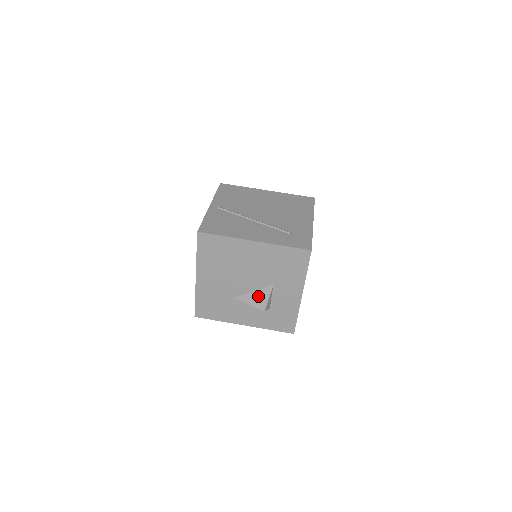
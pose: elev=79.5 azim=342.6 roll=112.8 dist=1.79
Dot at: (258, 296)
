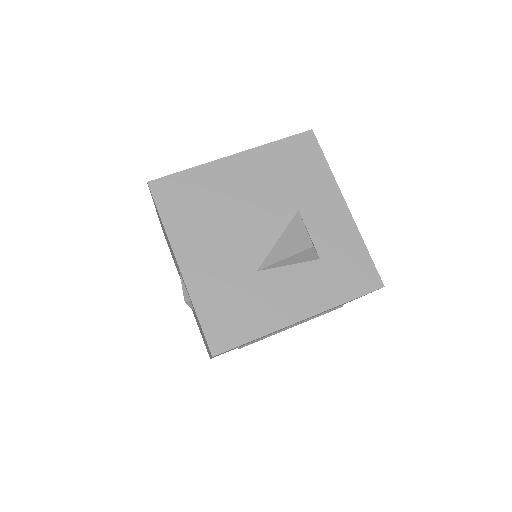
Dot at: (289, 239)
